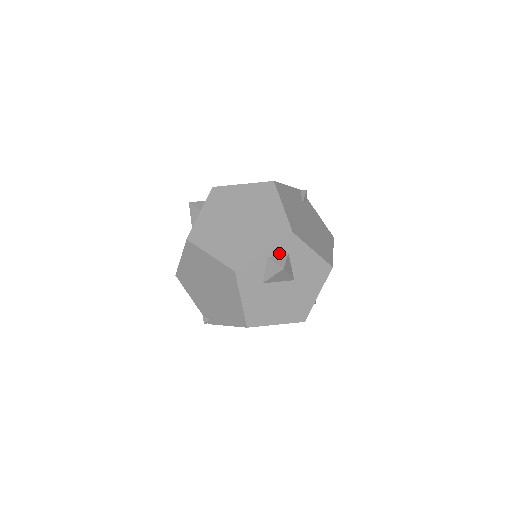
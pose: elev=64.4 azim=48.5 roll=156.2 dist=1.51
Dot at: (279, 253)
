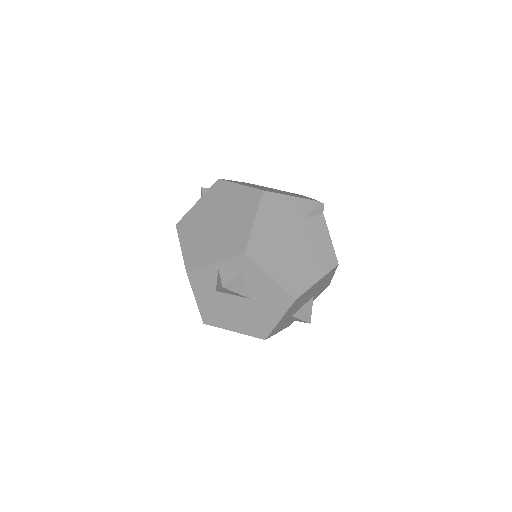
Dot at: (231, 269)
